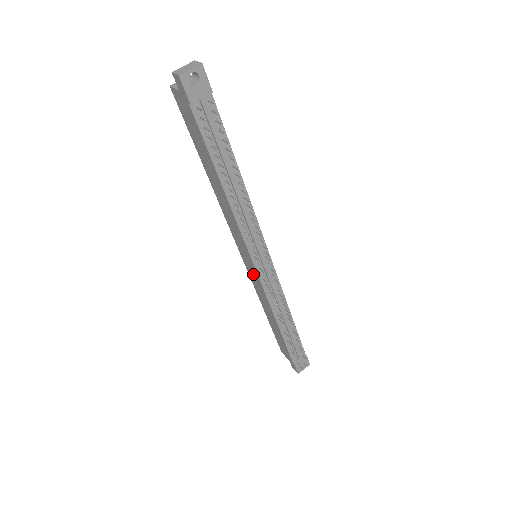
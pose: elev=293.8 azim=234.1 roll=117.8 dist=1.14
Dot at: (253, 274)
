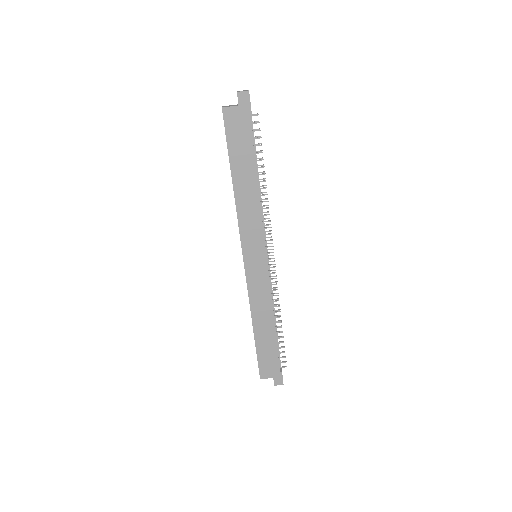
Dot at: (258, 273)
